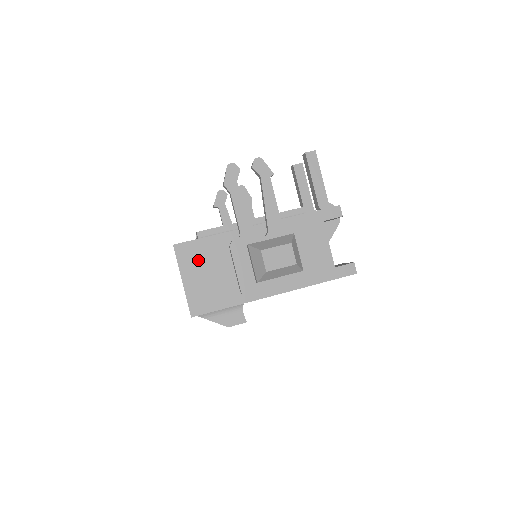
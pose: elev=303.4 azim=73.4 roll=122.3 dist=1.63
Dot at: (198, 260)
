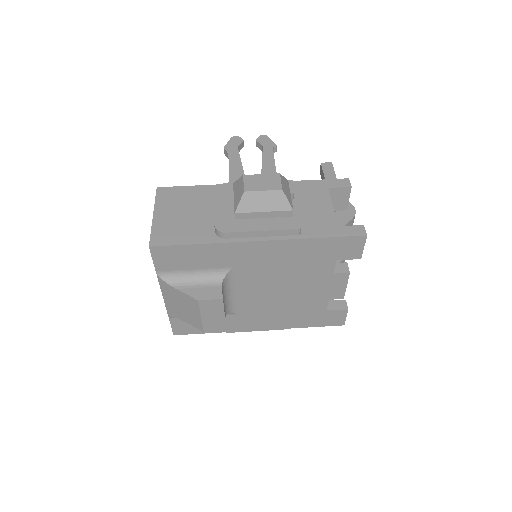
Dot at: (178, 201)
